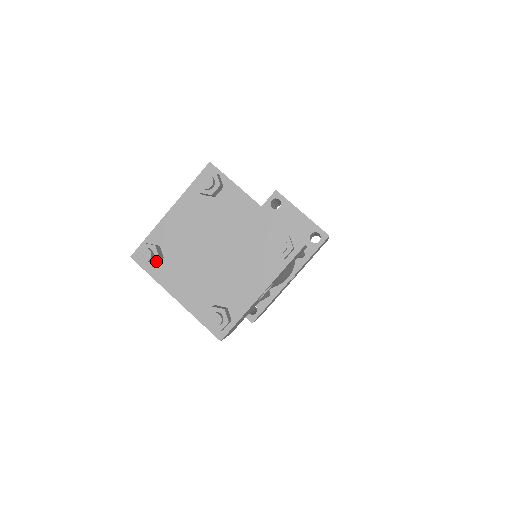
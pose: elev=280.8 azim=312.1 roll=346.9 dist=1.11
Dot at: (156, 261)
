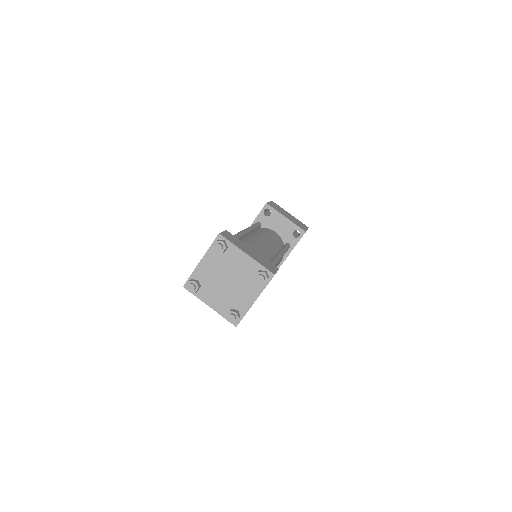
Dot at: (197, 289)
